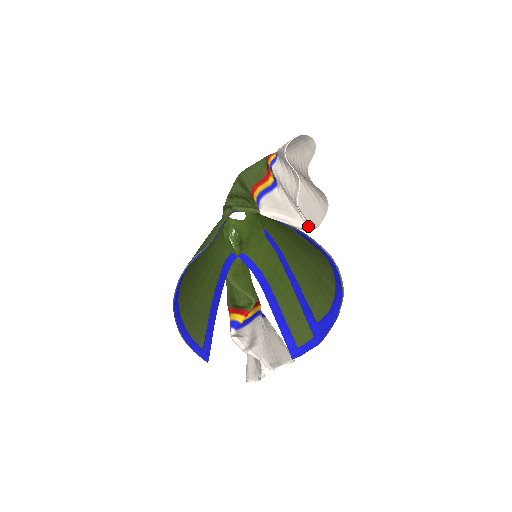
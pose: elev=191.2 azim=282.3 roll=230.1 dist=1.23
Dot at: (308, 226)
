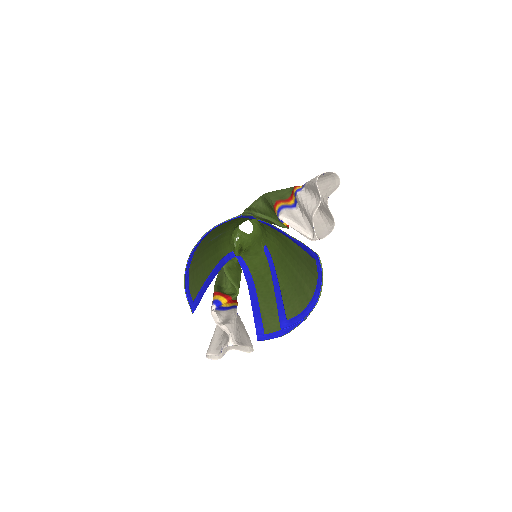
Dot at: (314, 235)
